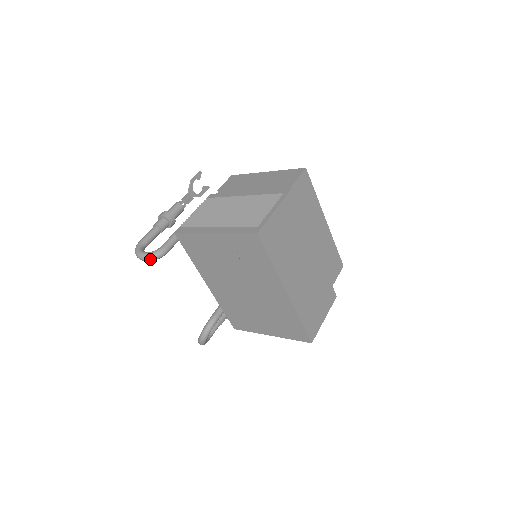
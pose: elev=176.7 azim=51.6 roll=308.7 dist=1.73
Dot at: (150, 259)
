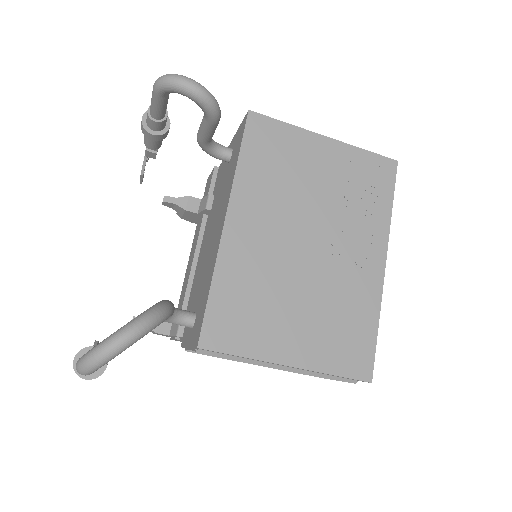
Dot at: (209, 96)
